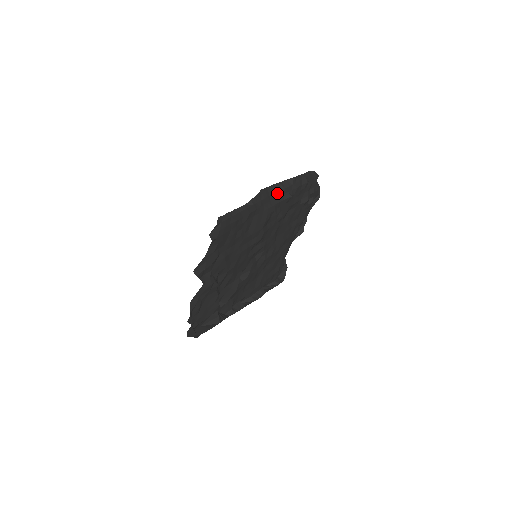
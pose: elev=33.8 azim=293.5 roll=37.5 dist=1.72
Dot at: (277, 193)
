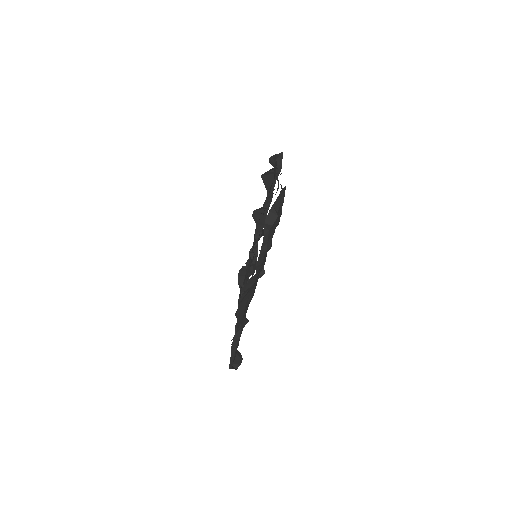
Dot at: (249, 290)
